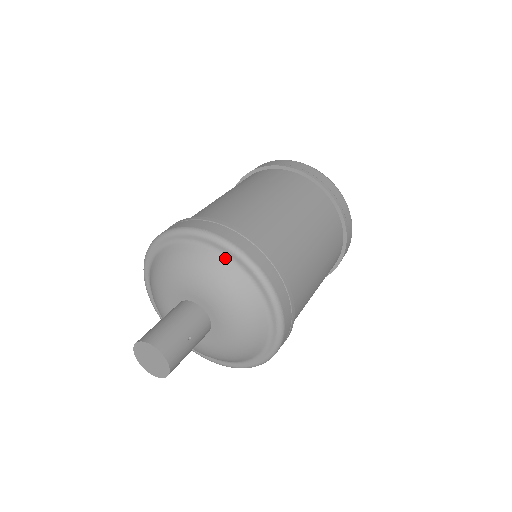
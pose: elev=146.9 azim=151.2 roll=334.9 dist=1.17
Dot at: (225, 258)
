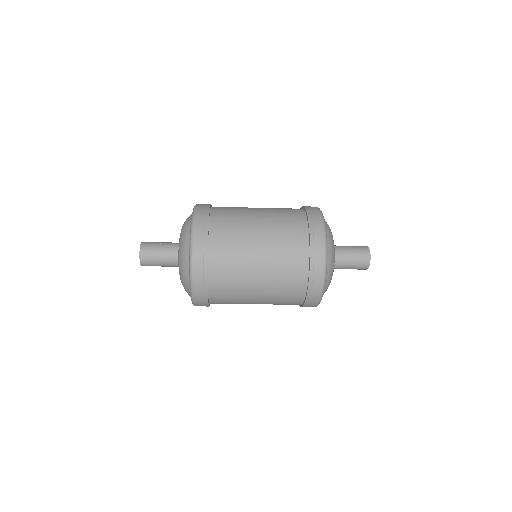
Dot at: occluded
